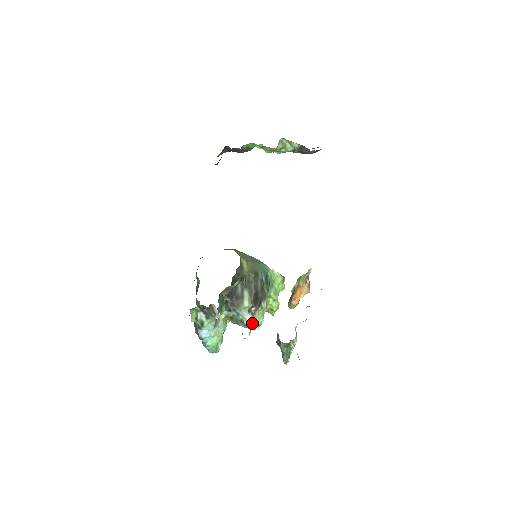
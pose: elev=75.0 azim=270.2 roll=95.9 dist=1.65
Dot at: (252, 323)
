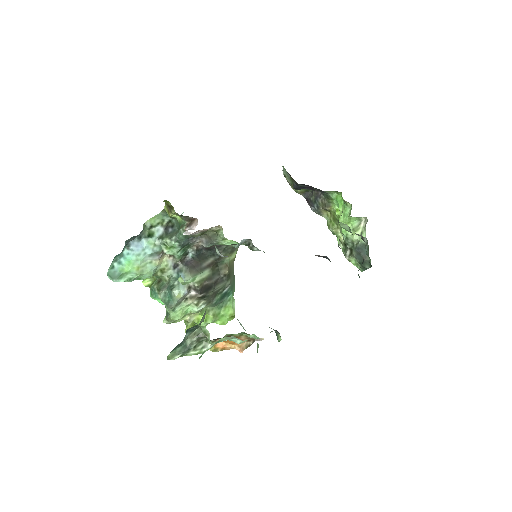
Dot at: (177, 300)
